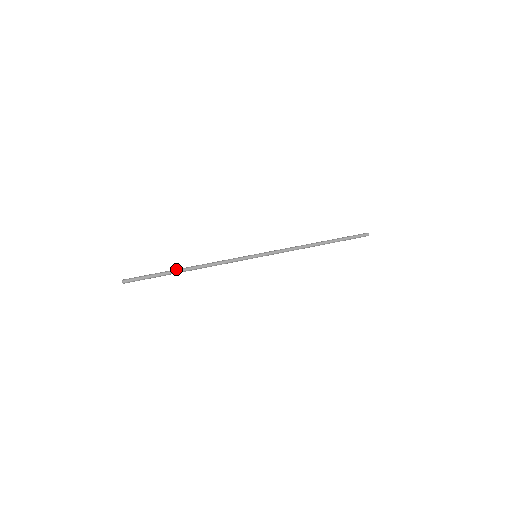
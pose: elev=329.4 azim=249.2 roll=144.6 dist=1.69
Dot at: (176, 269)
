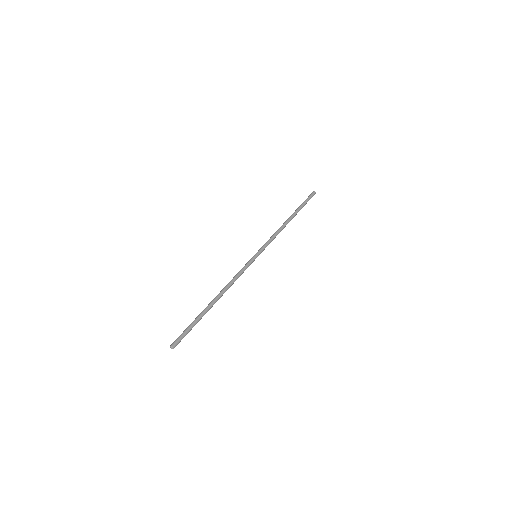
Dot at: occluded
